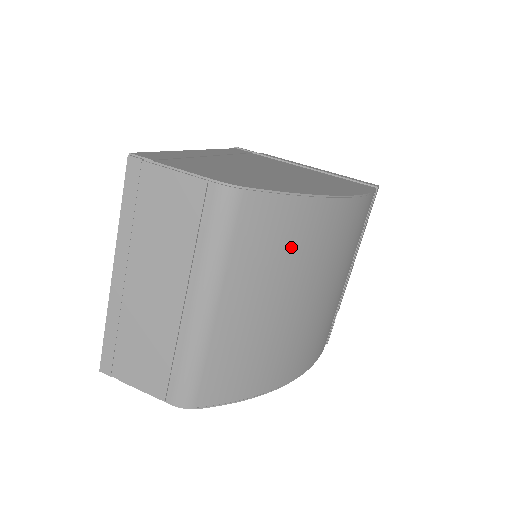
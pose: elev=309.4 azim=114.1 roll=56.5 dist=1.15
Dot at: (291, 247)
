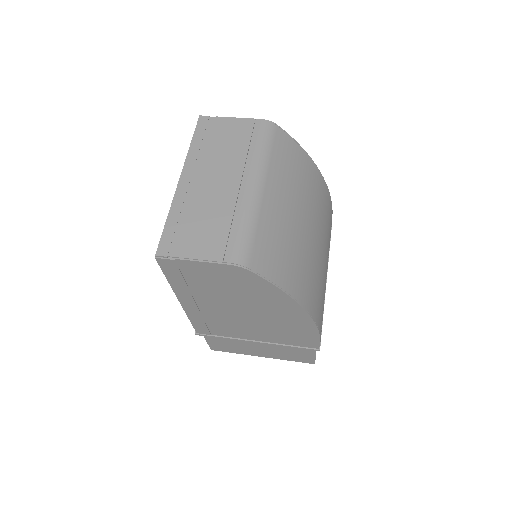
Dot at: (302, 180)
